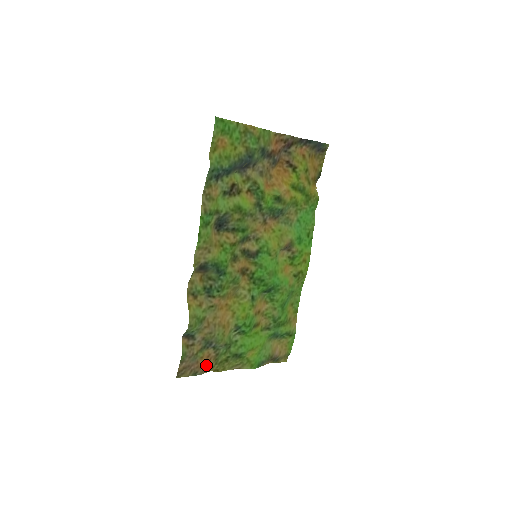
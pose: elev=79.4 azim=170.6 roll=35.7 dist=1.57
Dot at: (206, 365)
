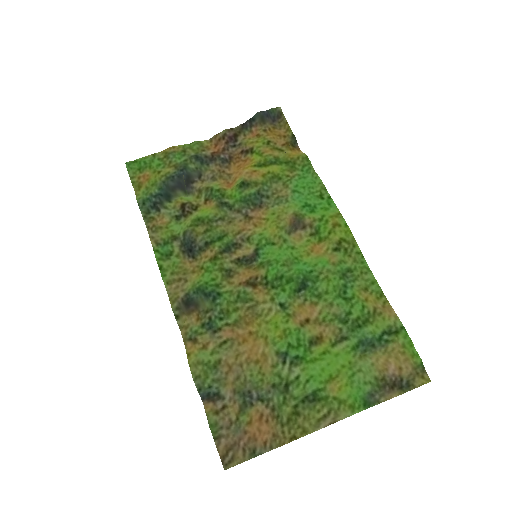
Dot at: (265, 433)
